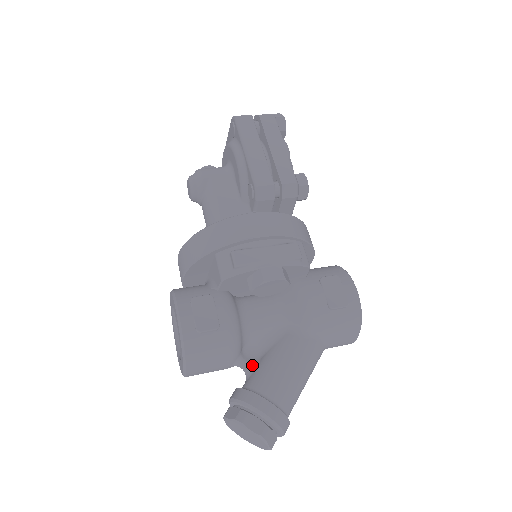
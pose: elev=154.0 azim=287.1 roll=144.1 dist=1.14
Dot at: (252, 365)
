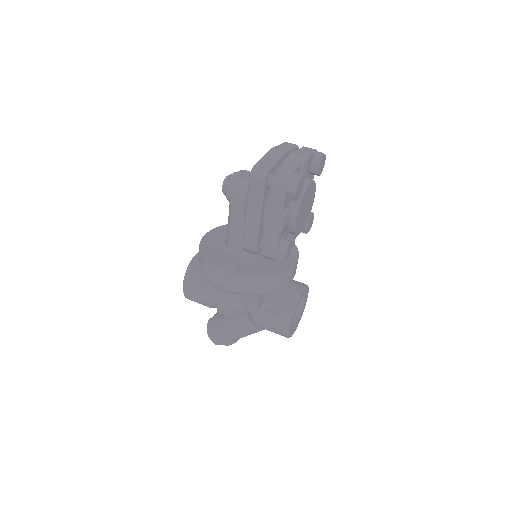
Dot at: occluded
